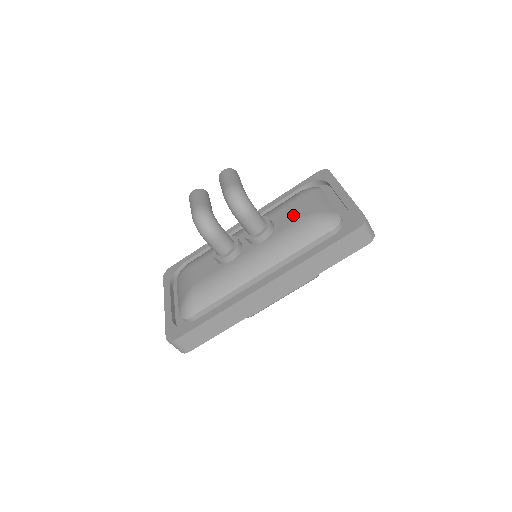
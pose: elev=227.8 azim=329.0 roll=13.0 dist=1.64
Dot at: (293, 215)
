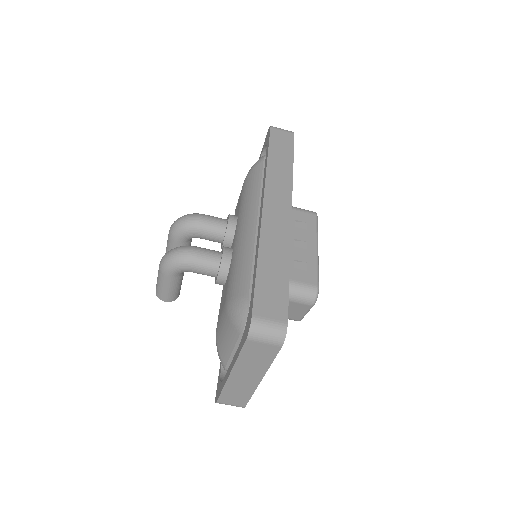
Dot at: (238, 201)
